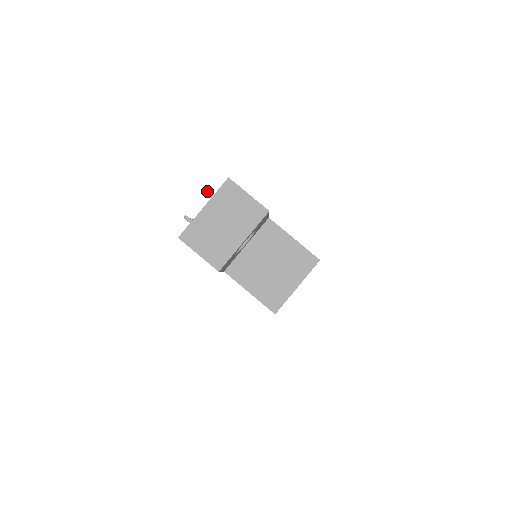
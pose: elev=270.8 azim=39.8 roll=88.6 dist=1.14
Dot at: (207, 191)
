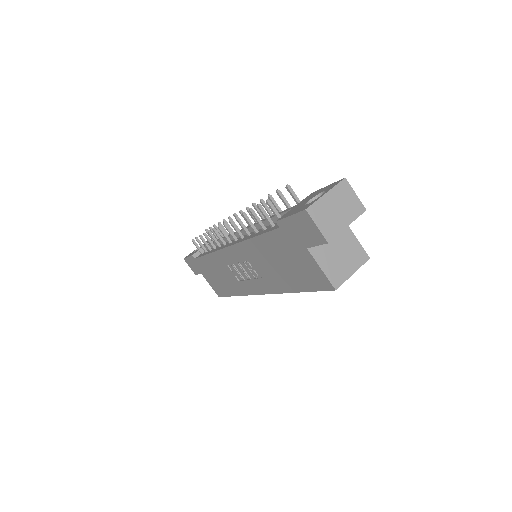
Dot at: (288, 186)
